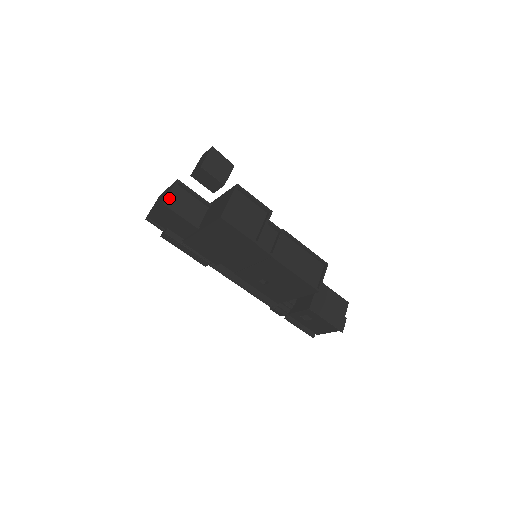
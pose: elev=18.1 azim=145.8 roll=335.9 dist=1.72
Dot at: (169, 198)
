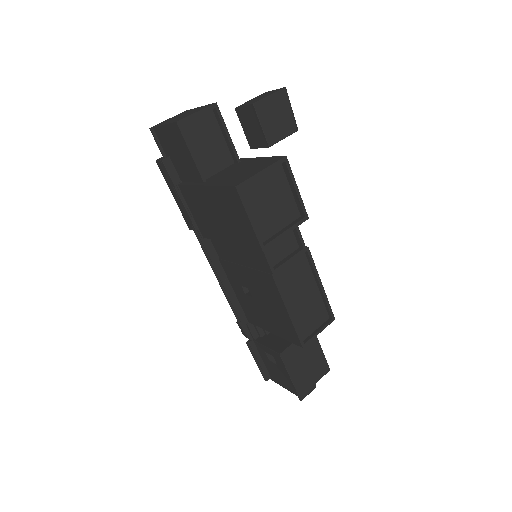
Dot at: (190, 120)
